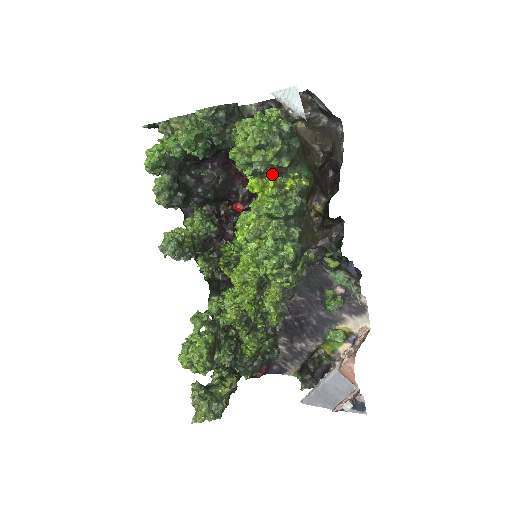
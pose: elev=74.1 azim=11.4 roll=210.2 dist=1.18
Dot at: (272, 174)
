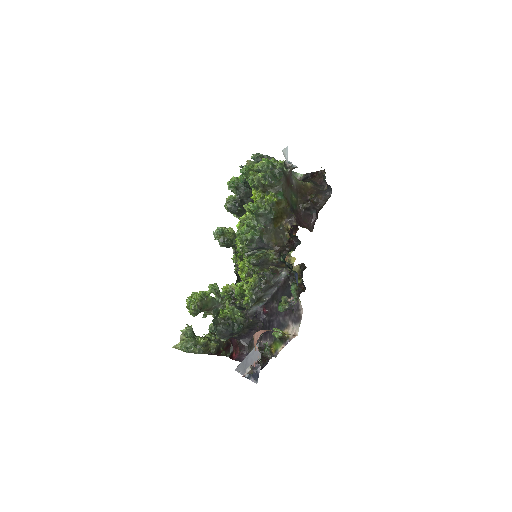
Dot at: (261, 189)
